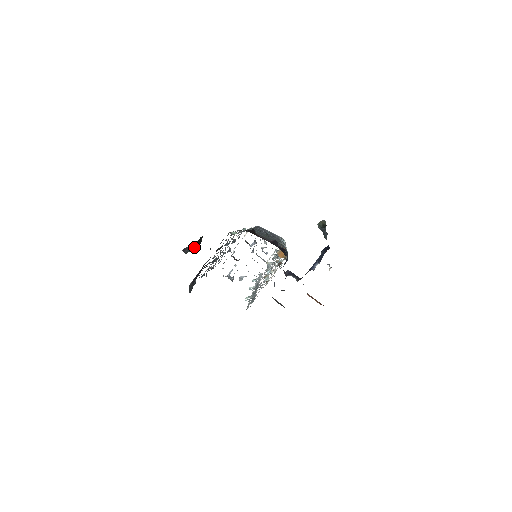
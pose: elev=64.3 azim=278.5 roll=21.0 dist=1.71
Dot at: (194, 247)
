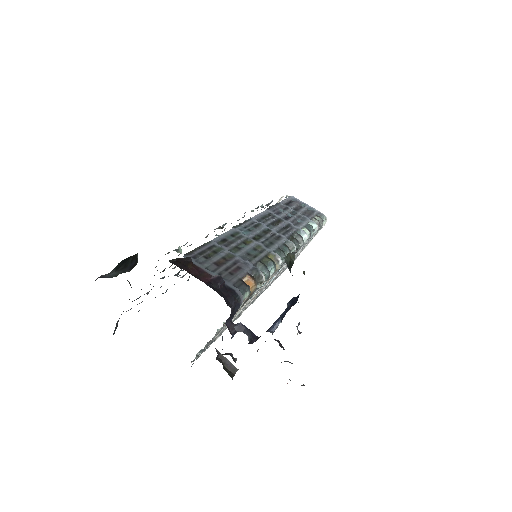
Dot at: (119, 271)
